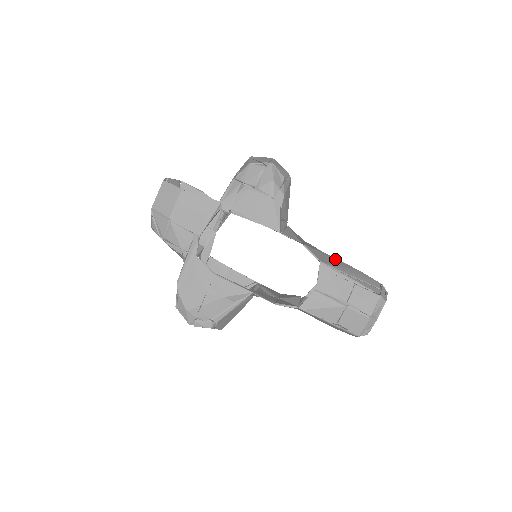
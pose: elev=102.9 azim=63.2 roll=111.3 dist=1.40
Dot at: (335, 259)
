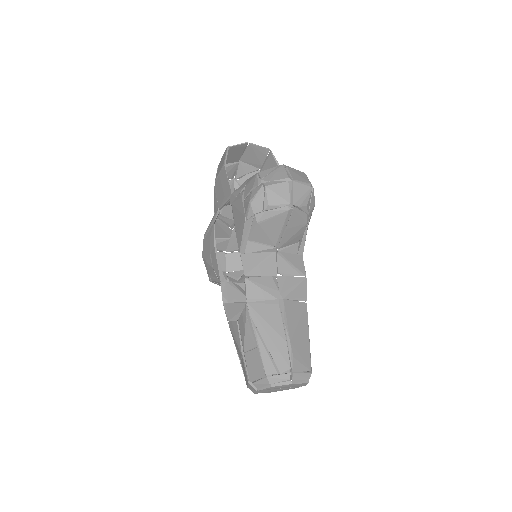
Dot at: (279, 313)
